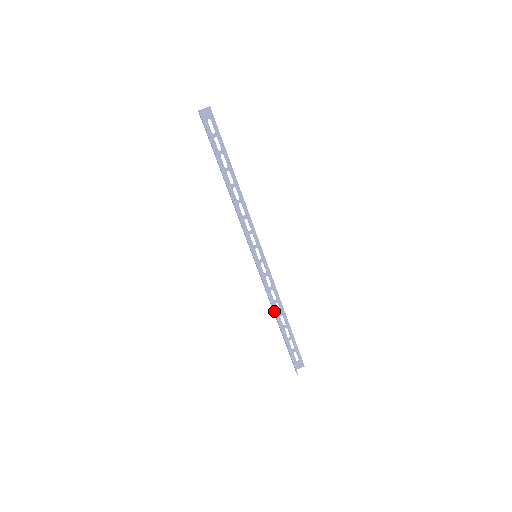
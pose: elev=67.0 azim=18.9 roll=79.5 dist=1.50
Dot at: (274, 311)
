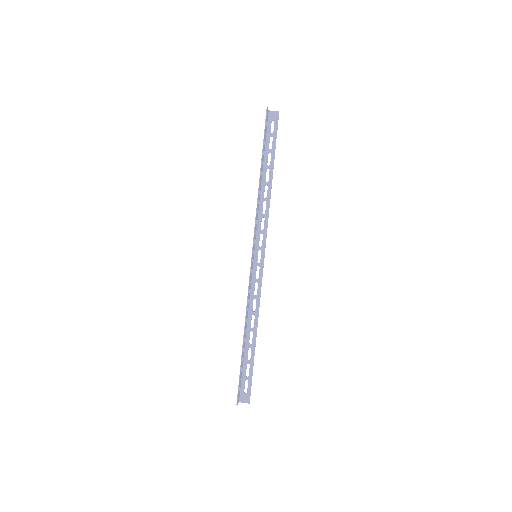
Dot at: (247, 322)
